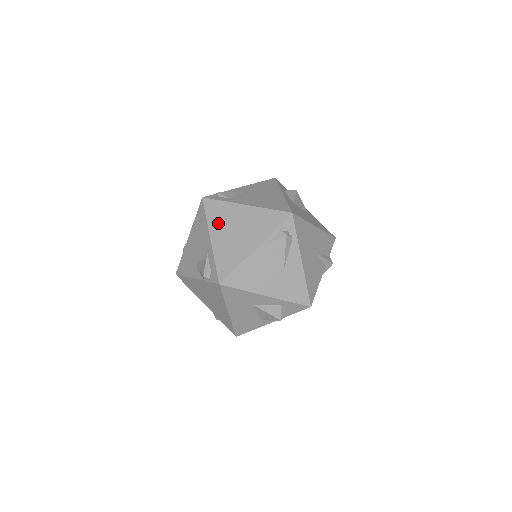
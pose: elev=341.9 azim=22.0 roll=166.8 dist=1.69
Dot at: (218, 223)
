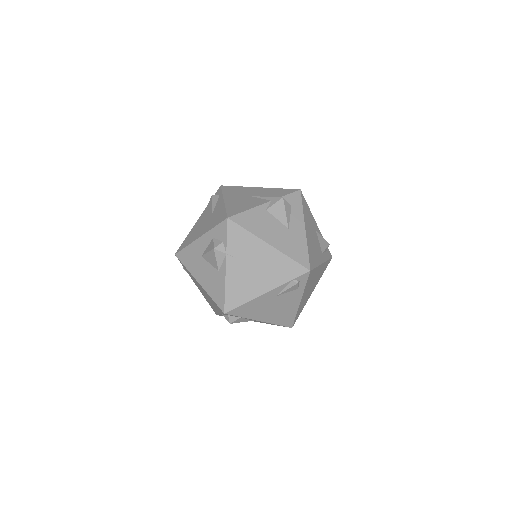
Dot at: occluded
